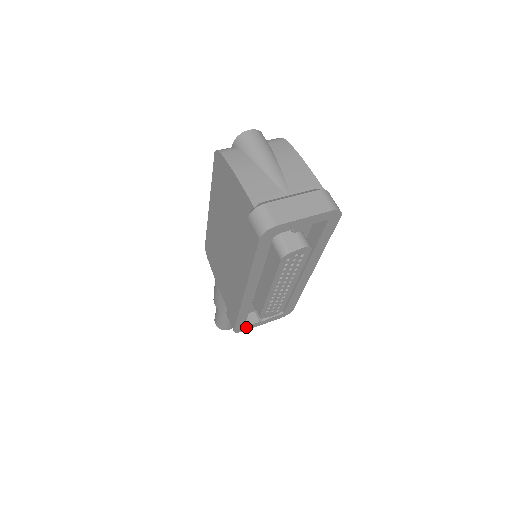
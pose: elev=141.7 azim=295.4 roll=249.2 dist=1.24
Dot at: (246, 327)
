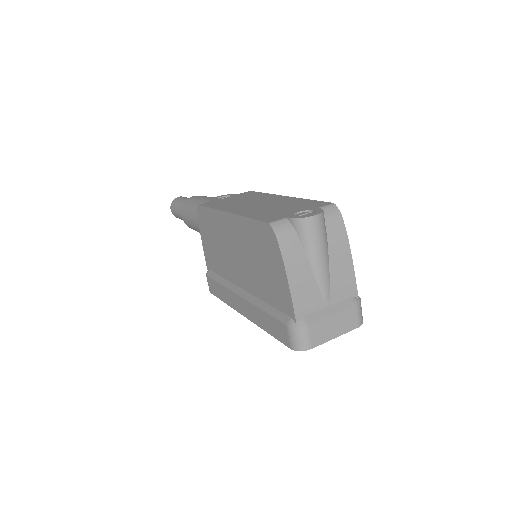
Dot at: occluded
